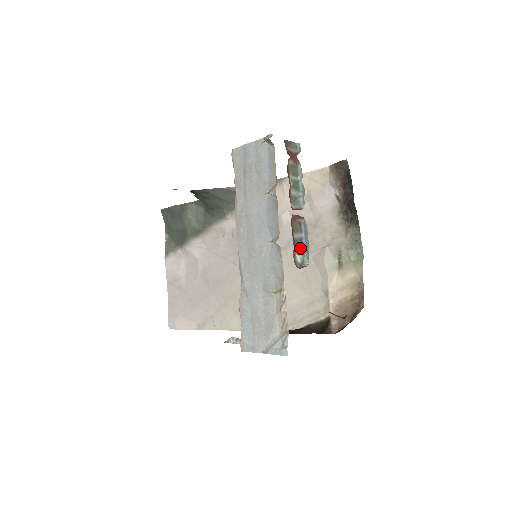
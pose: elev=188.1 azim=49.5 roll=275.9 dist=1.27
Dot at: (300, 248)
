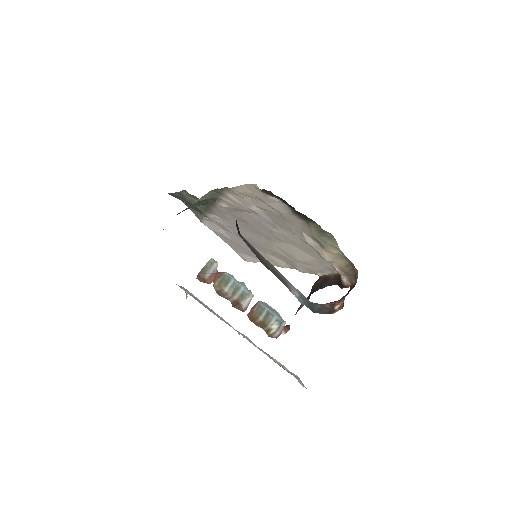
Dot at: (271, 318)
